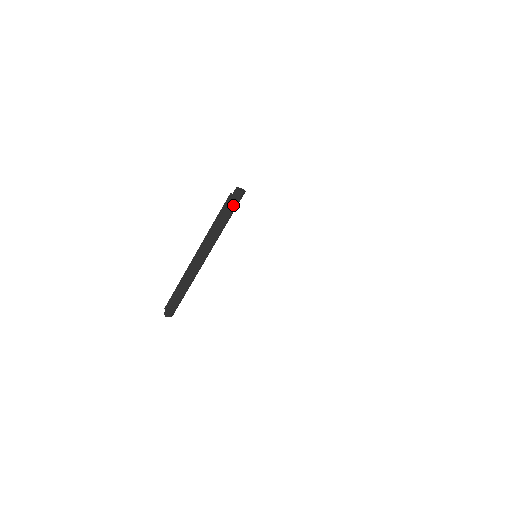
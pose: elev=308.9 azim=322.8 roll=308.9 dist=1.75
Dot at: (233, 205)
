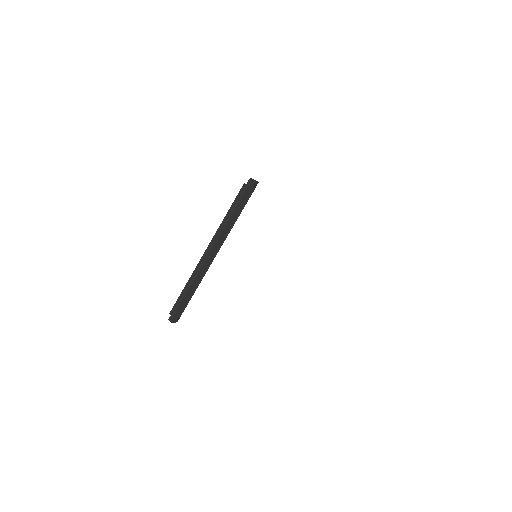
Dot at: (246, 196)
